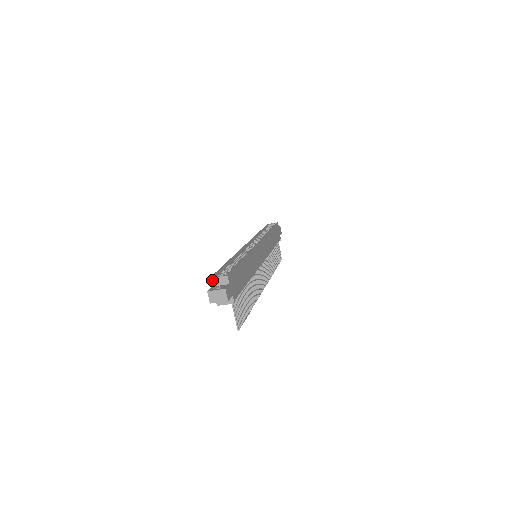
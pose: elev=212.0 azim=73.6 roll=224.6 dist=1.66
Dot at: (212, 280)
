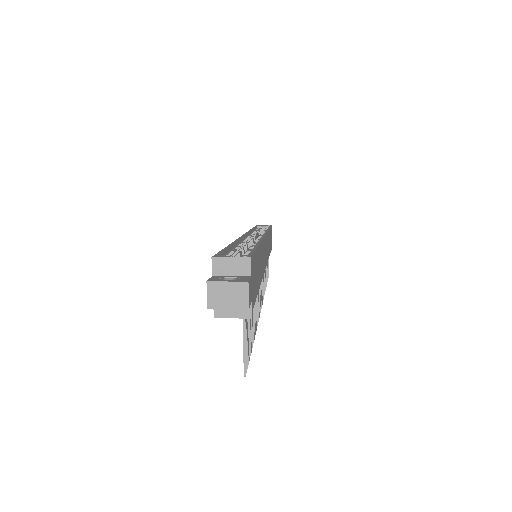
Dot at: (216, 262)
